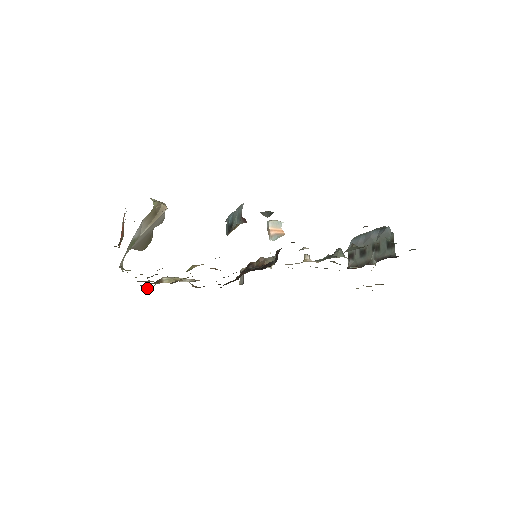
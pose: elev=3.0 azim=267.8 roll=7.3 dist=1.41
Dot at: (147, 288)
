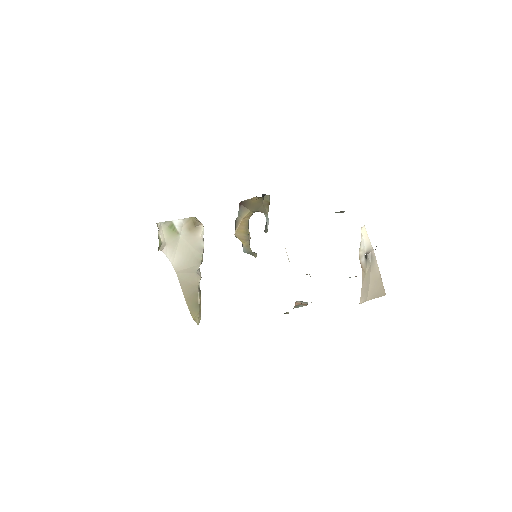
Dot at: occluded
